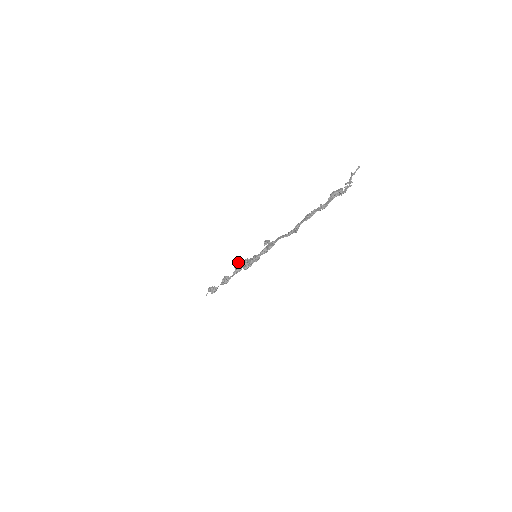
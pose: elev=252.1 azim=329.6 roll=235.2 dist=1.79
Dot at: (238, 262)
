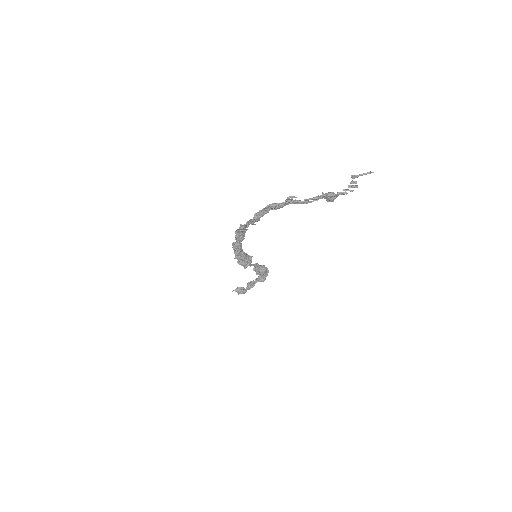
Dot at: (259, 265)
